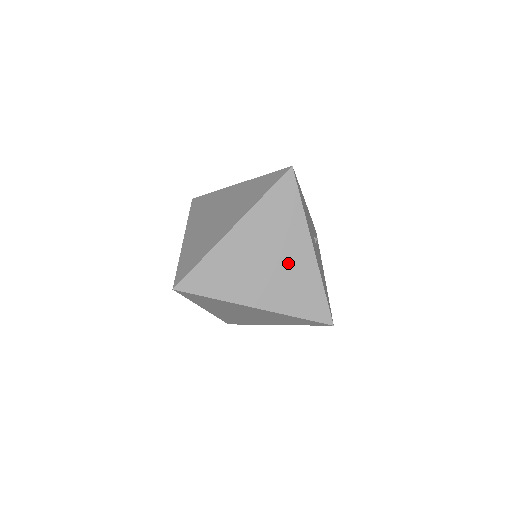
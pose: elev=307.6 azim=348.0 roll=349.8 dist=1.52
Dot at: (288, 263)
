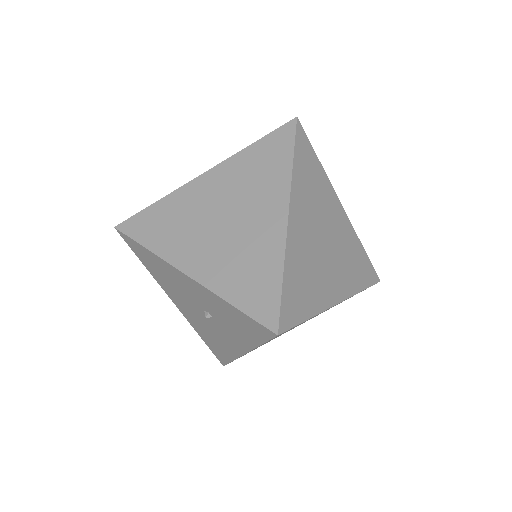
Dot at: (336, 235)
